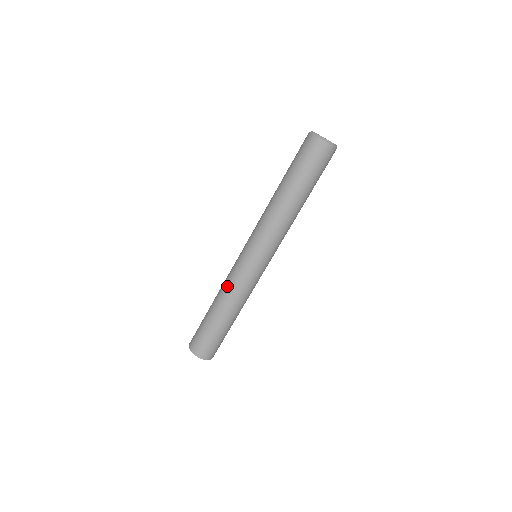
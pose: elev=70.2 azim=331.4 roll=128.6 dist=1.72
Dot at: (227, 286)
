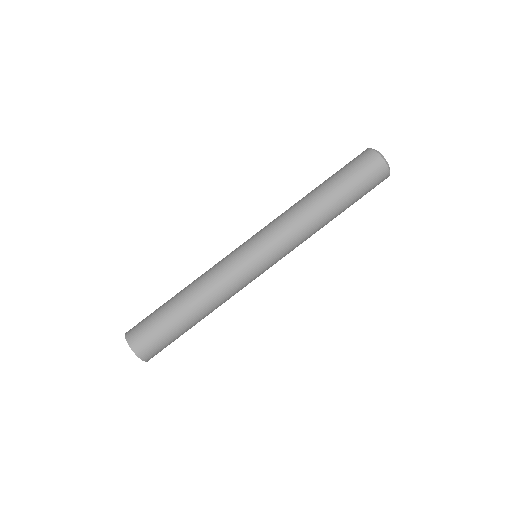
Dot at: occluded
